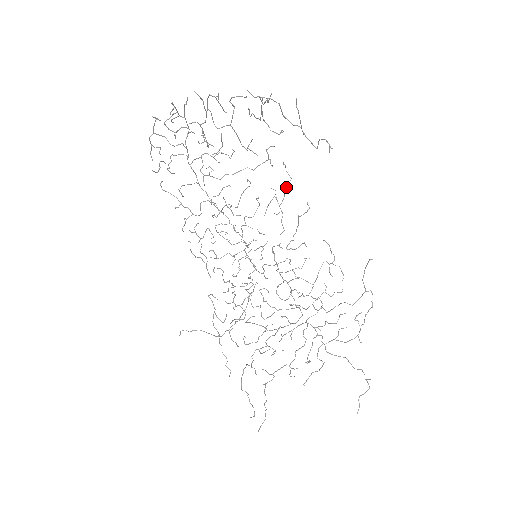
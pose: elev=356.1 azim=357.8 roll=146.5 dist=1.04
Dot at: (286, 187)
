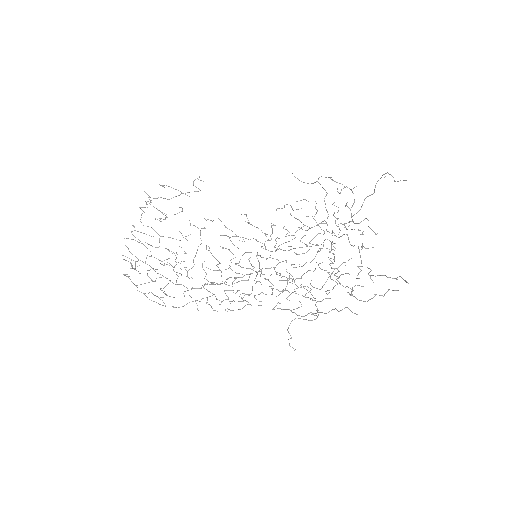
Dot at: occluded
